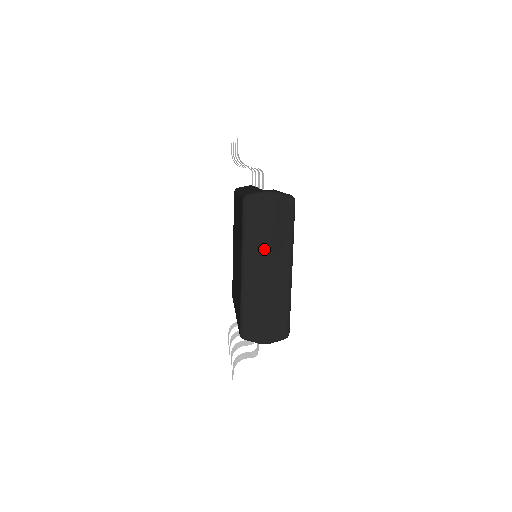
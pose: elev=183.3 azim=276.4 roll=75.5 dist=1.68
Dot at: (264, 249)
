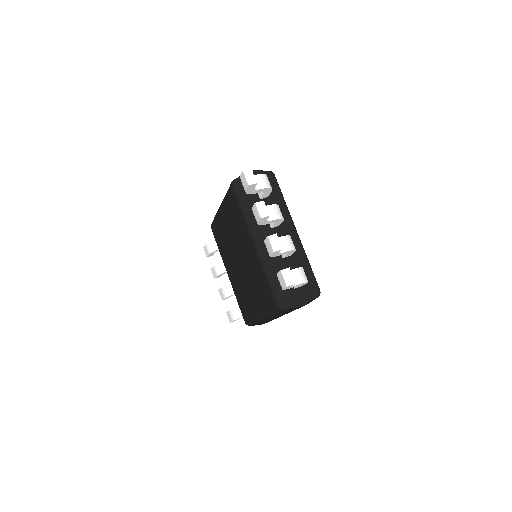
Dot at: occluded
